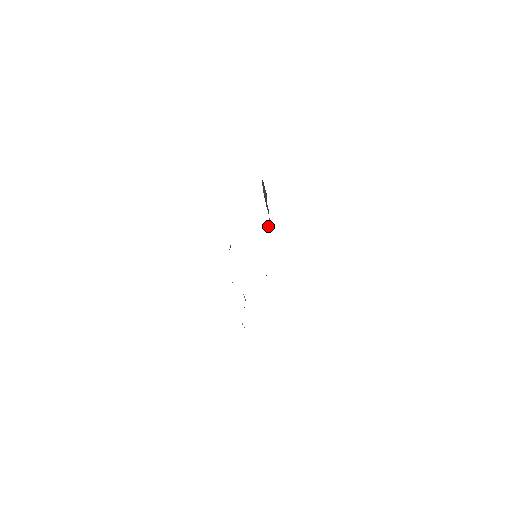
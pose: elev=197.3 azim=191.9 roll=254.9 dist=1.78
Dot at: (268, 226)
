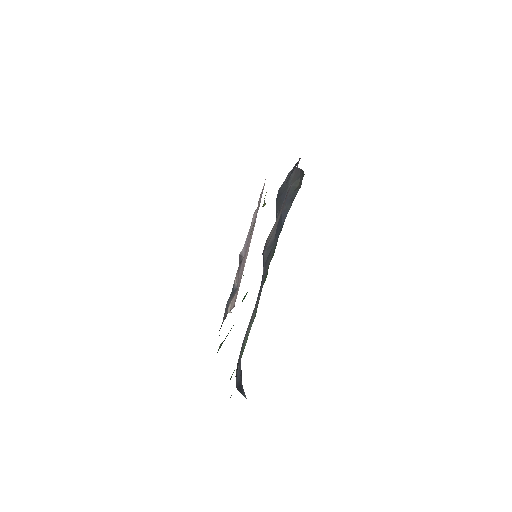
Dot at: occluded
